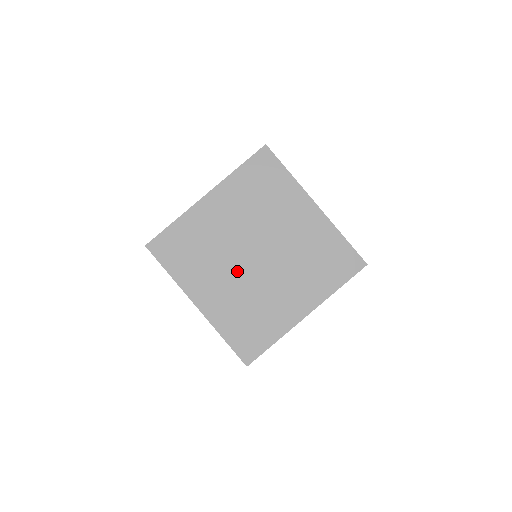
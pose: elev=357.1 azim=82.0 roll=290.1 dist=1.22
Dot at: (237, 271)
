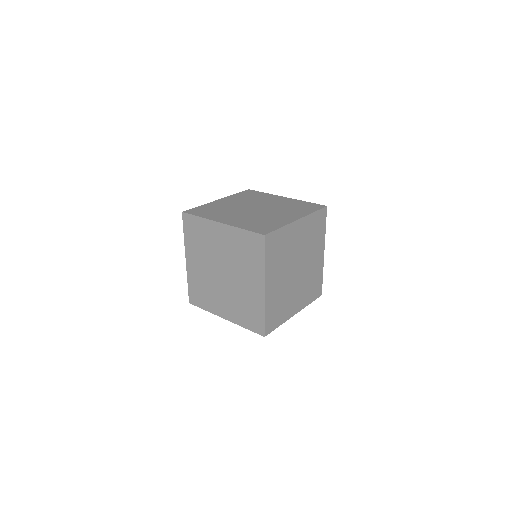
Dot at: (245, 213)
